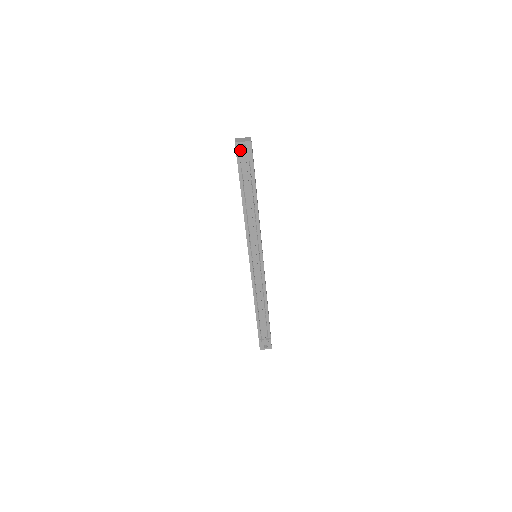
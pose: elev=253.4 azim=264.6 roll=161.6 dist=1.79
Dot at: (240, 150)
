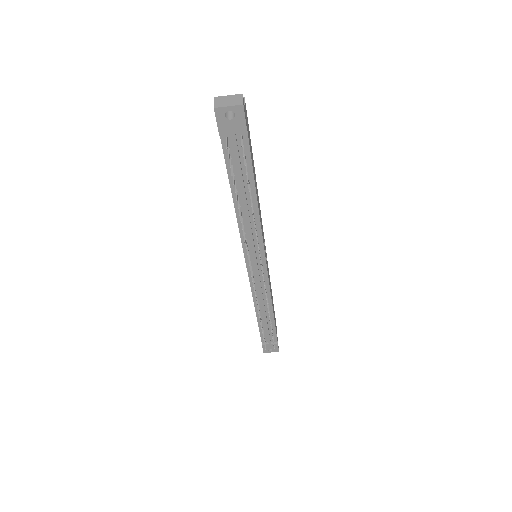
Dot at: (224, 120)
